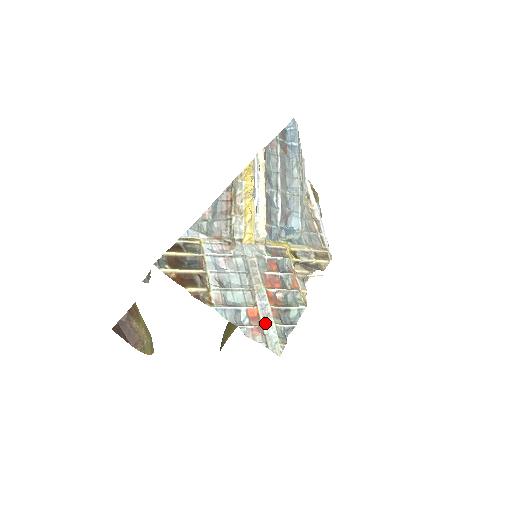
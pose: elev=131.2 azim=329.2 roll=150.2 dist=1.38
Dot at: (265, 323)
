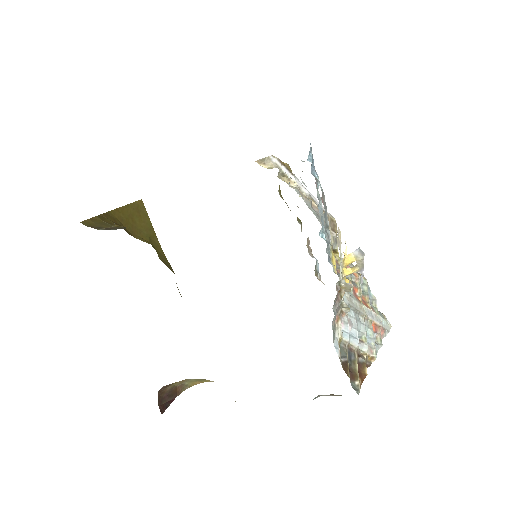
Dot at: (380, 323)
